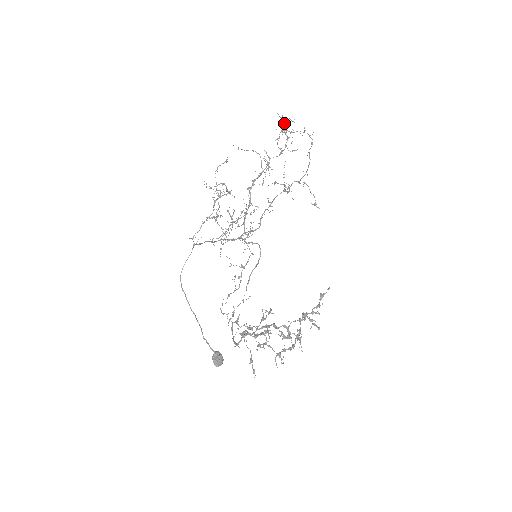
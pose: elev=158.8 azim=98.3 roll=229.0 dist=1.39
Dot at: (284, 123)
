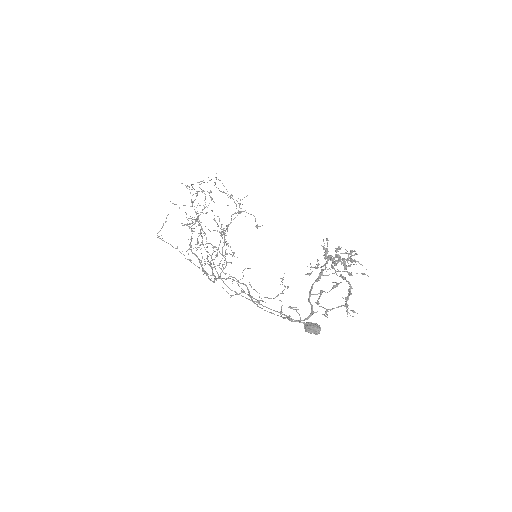
Dot at: (190, 193)
